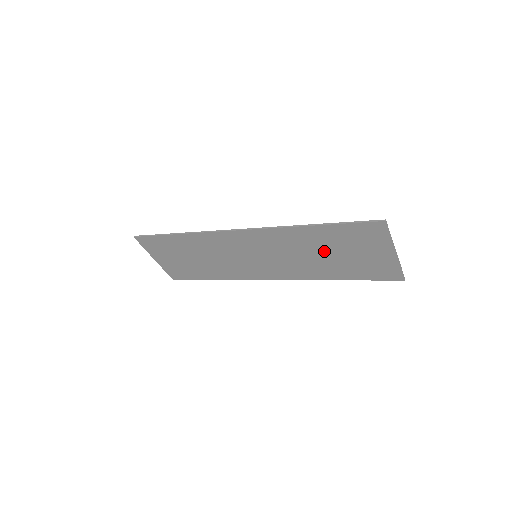
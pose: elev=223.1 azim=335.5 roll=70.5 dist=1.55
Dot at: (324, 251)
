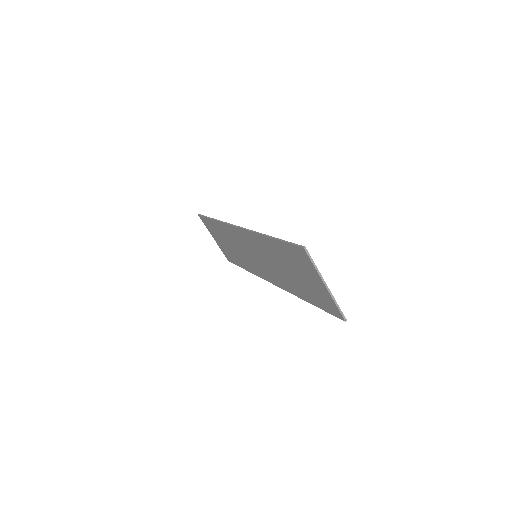
Dot at: (286, 266)
